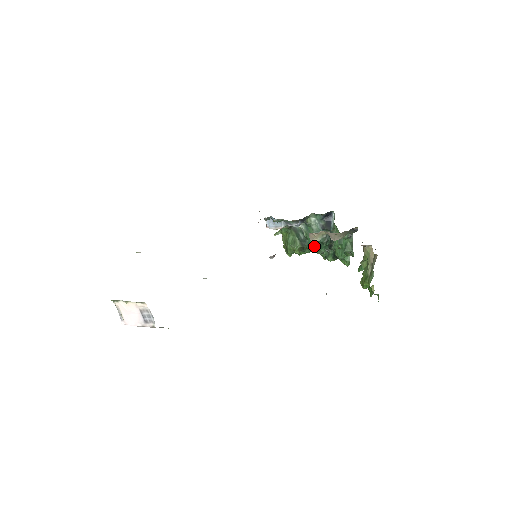
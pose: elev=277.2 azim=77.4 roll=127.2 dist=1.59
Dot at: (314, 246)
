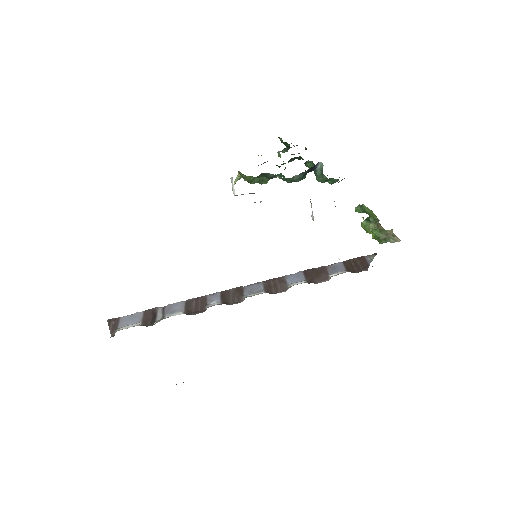
Dot at: (290, 182)
